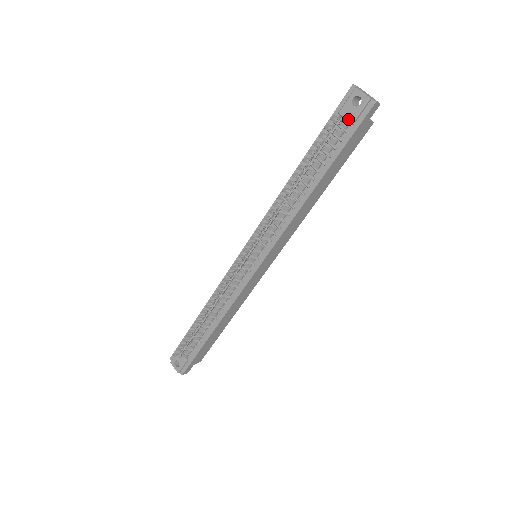
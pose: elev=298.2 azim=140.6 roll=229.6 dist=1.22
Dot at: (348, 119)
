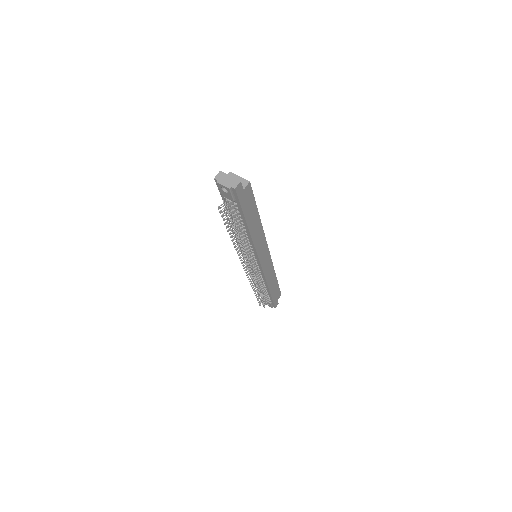
Dot at: occluded
